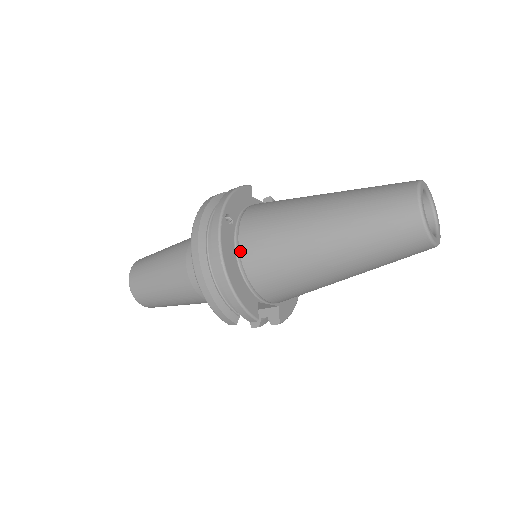
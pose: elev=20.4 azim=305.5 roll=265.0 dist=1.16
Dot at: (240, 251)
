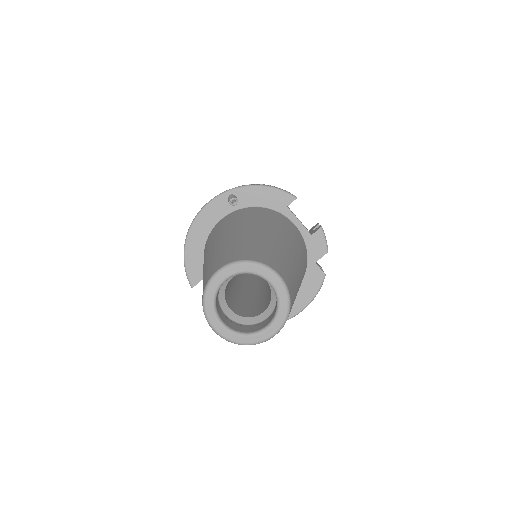
Dot at: (214, 227)
